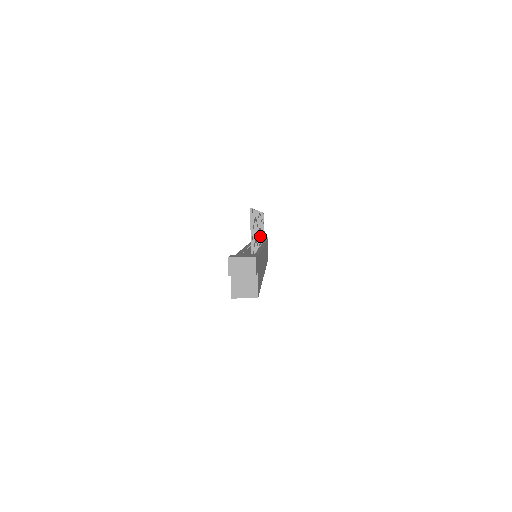
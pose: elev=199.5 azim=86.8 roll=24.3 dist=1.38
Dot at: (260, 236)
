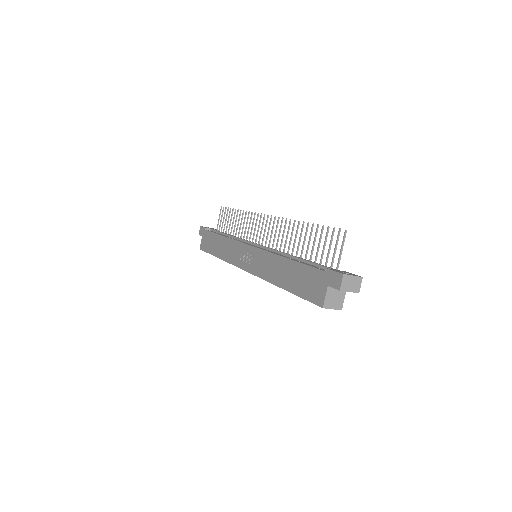
Dot at: (260, 237)
